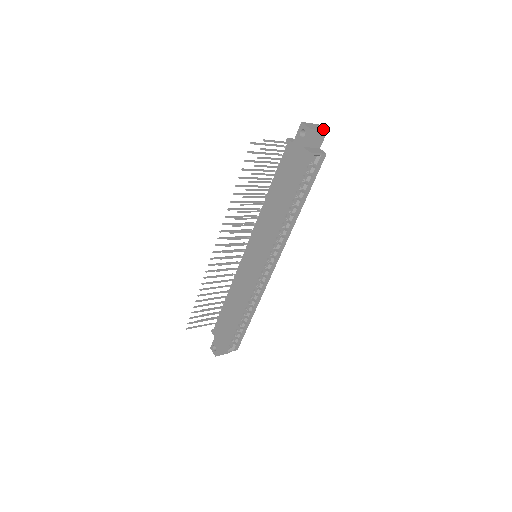
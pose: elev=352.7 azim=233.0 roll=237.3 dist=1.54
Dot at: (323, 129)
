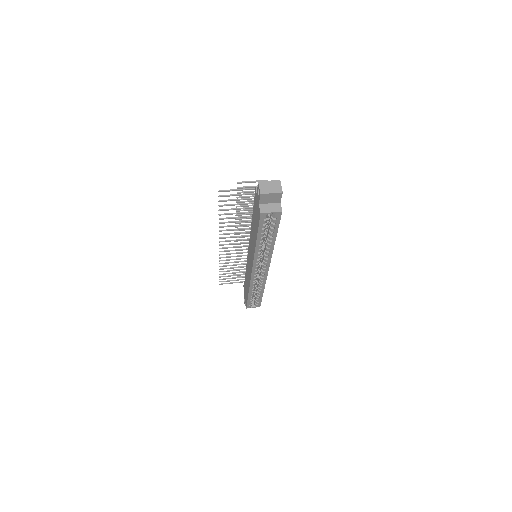
Dot at: (279, 189)
